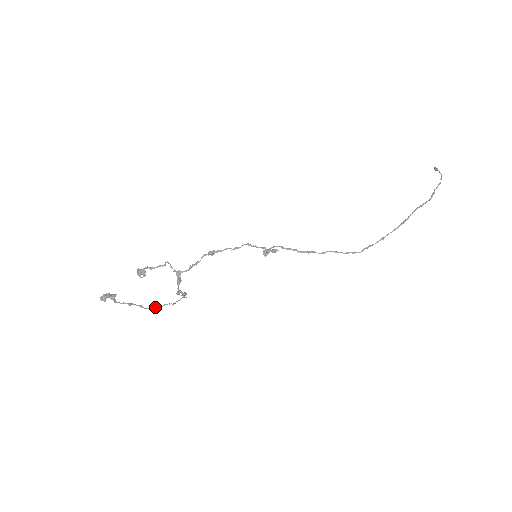
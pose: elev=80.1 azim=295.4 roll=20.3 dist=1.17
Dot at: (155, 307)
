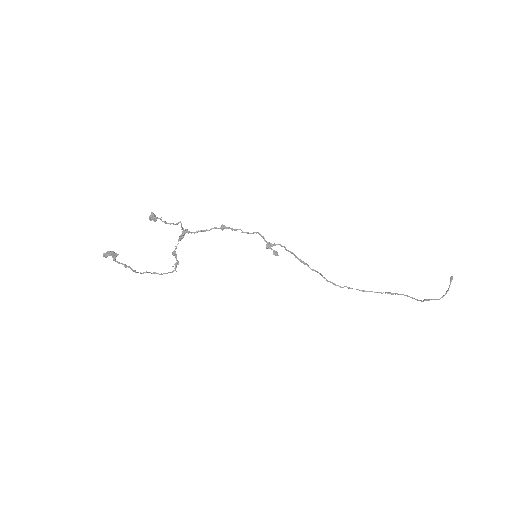
Dot at: occluded
